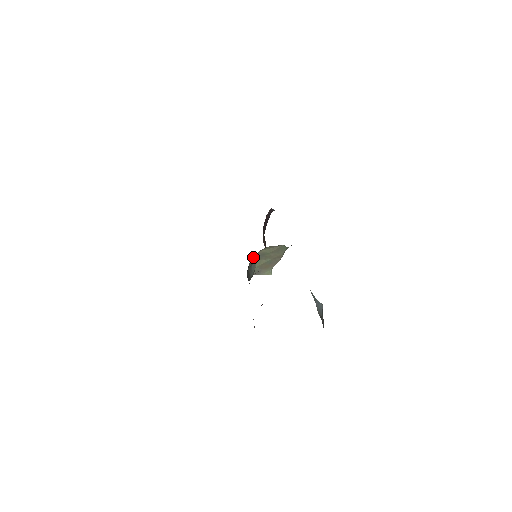
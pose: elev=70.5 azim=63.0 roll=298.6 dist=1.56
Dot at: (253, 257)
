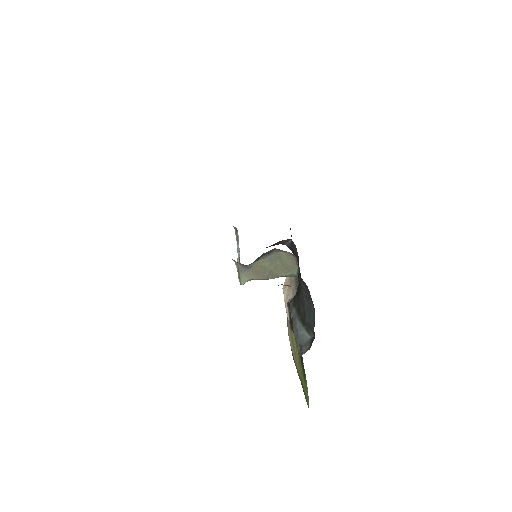
Dot at: (273, 250)
